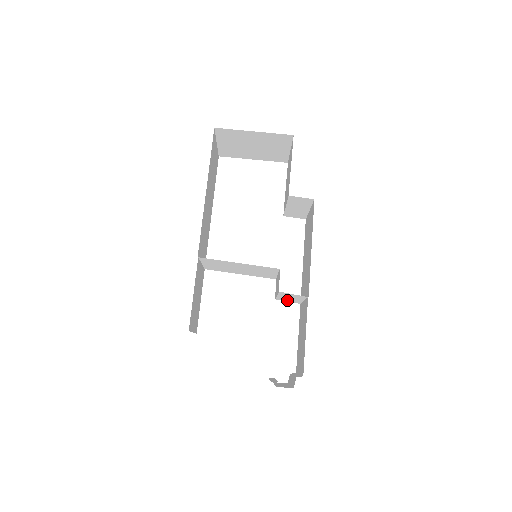
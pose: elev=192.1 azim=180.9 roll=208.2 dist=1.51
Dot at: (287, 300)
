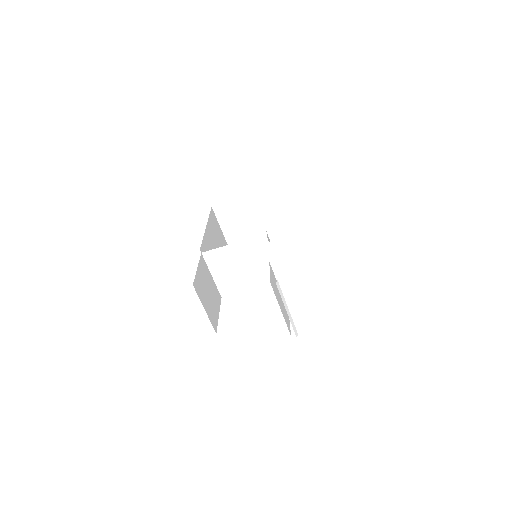
Dot at: (295, 281)
